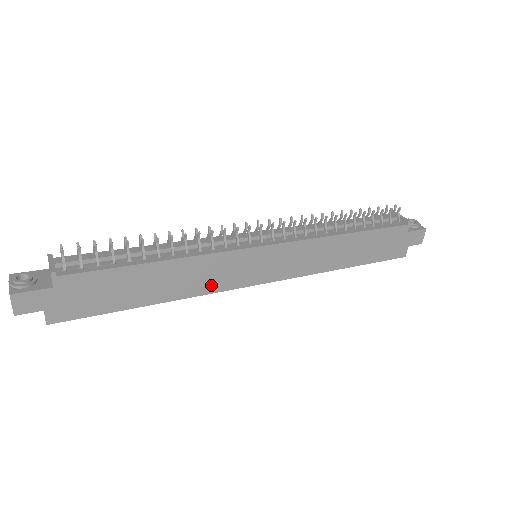
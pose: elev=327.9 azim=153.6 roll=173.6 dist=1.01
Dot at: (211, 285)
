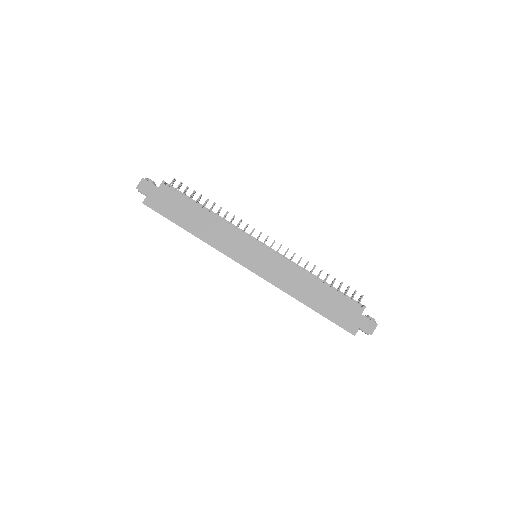
Dot at: (222, 246)
